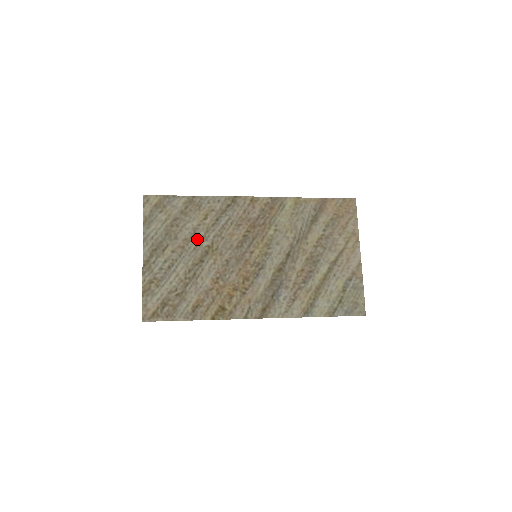
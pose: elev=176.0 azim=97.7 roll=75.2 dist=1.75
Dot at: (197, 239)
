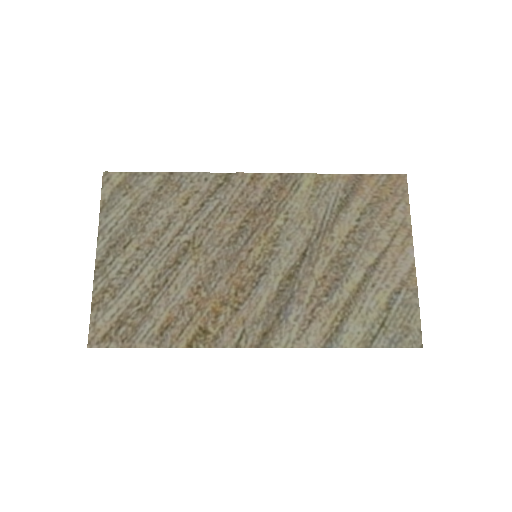
Dot at: (173, 232)
